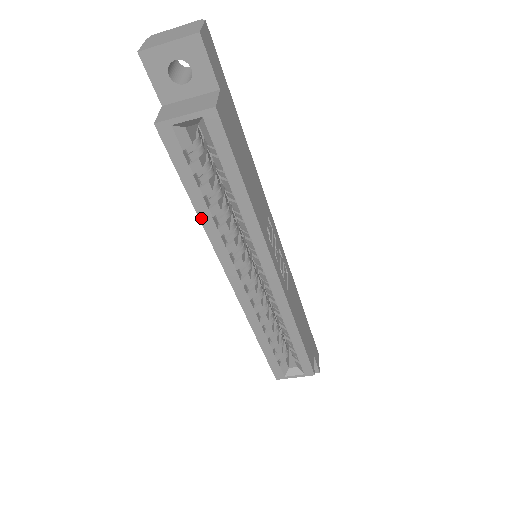
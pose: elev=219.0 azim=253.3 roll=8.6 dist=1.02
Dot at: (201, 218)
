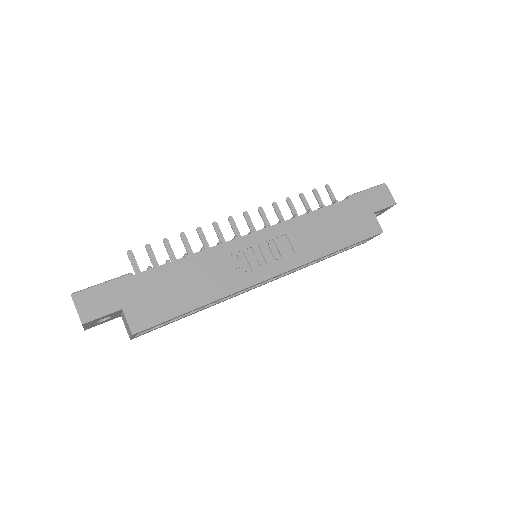
Dot at: occluded
